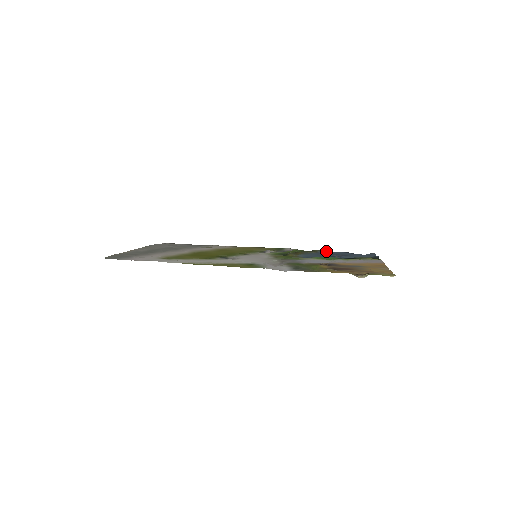
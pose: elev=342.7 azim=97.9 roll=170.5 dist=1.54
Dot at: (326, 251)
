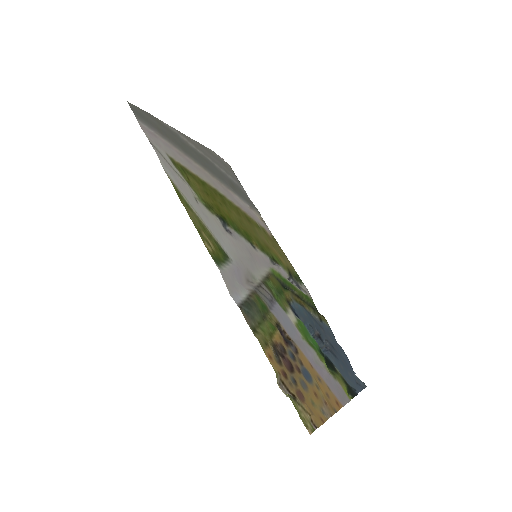
Dot at: (330, 330)
